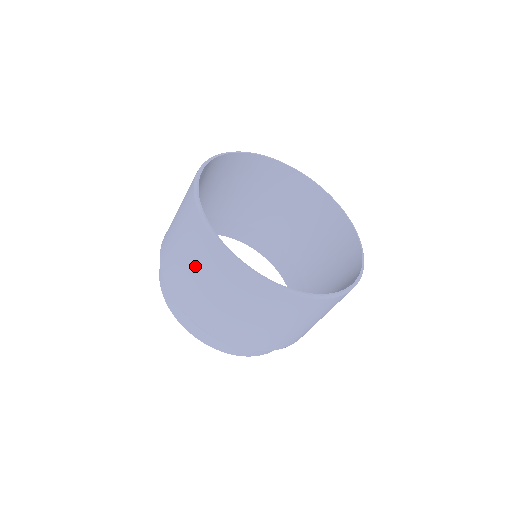
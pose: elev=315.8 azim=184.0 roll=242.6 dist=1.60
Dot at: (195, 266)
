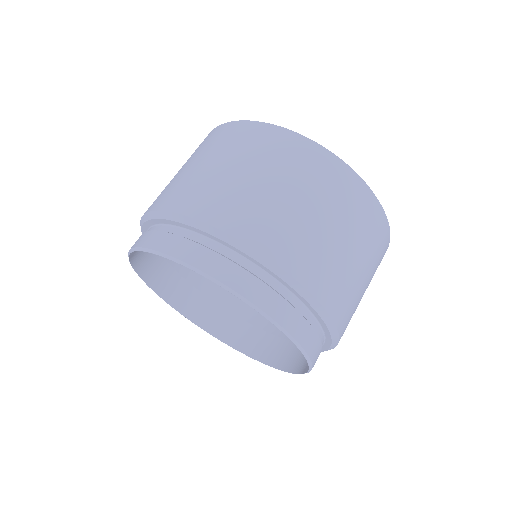
Dot at: (314, 200)
